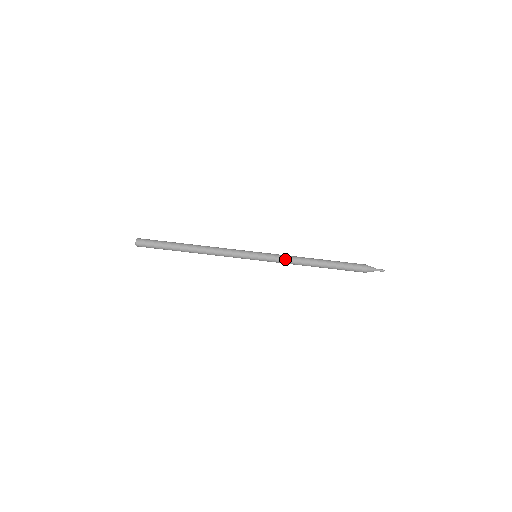
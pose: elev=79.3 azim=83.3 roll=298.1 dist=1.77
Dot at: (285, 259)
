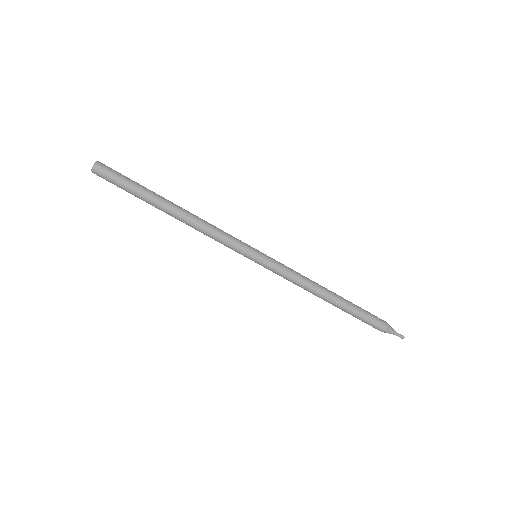
Dot at: (294, 272)
